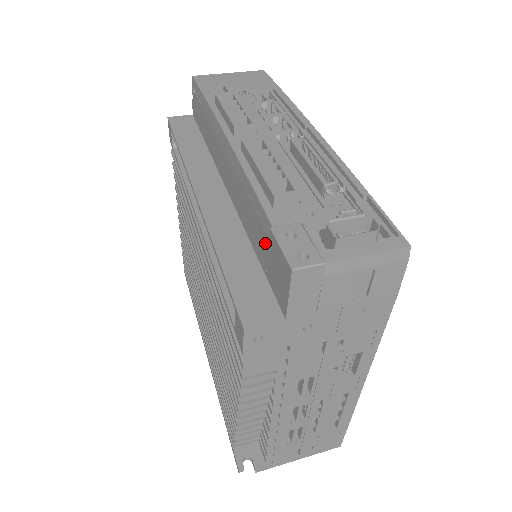
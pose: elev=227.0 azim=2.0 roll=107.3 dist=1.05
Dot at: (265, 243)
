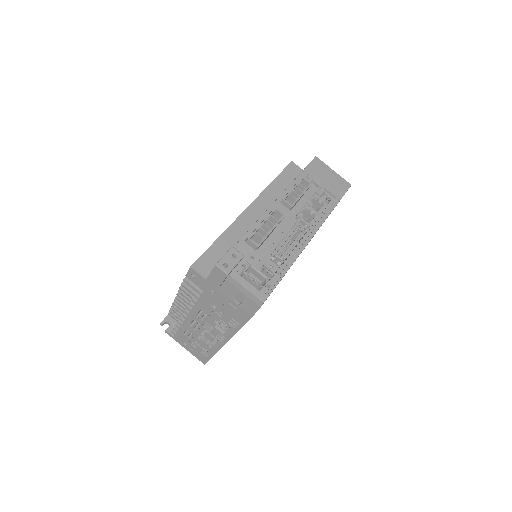
Dot at: occluded
